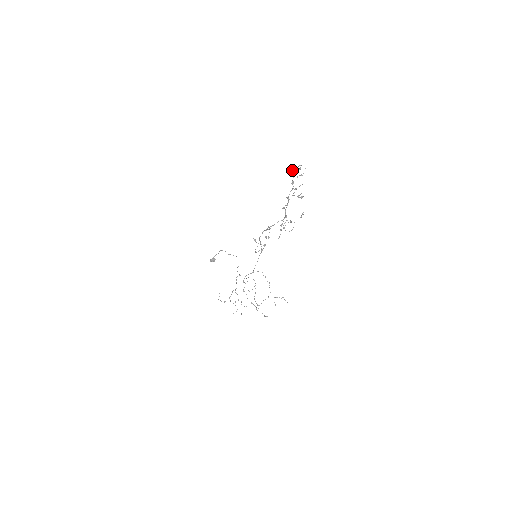
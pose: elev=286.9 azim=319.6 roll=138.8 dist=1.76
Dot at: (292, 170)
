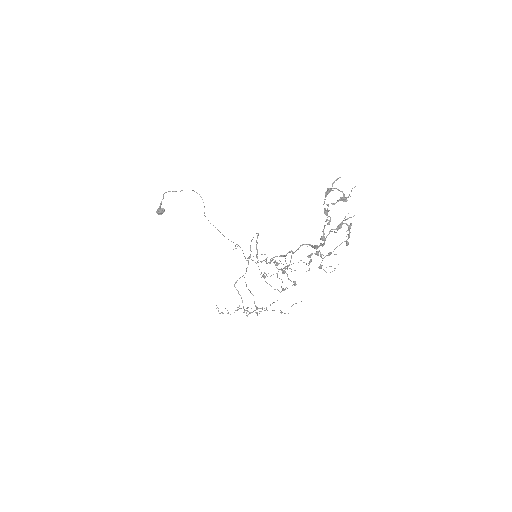
Dot at: (324, 199)
